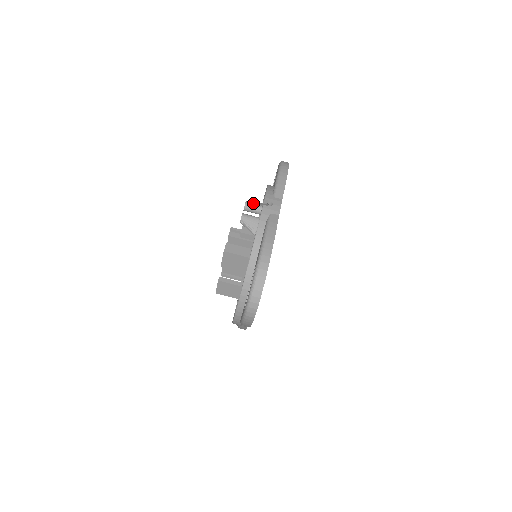
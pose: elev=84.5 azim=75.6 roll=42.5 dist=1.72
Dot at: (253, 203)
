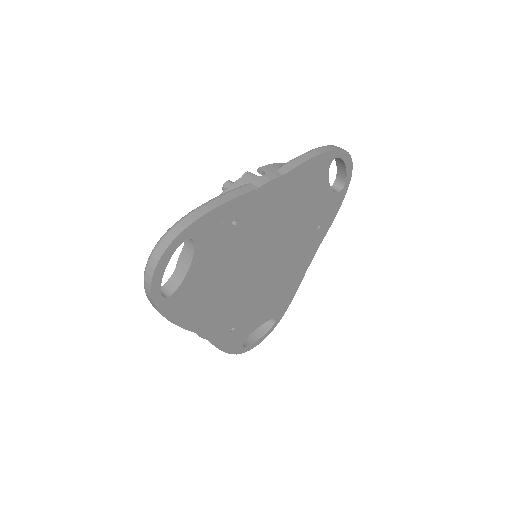
Dot at: occluded
